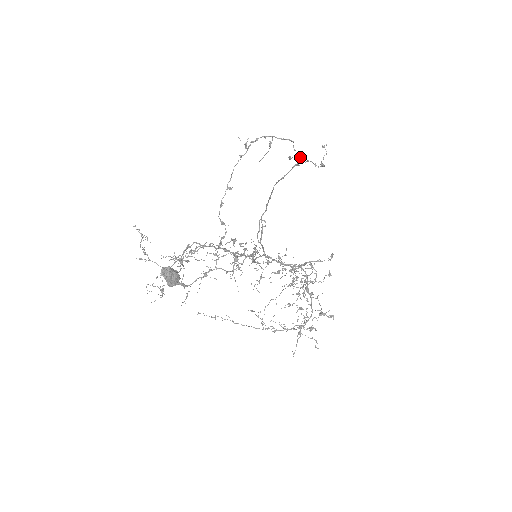
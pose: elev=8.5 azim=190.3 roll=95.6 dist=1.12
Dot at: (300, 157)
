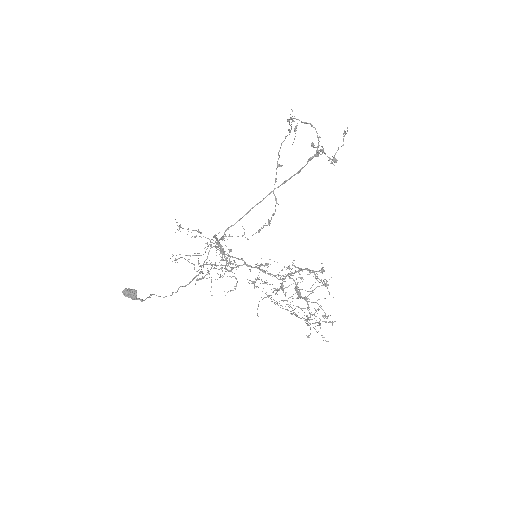
Dot at: occluded
